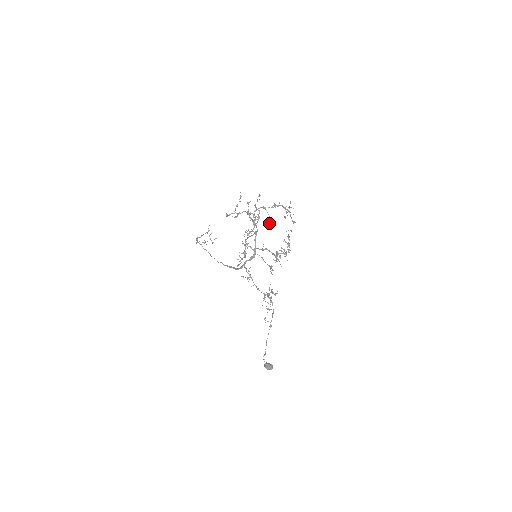
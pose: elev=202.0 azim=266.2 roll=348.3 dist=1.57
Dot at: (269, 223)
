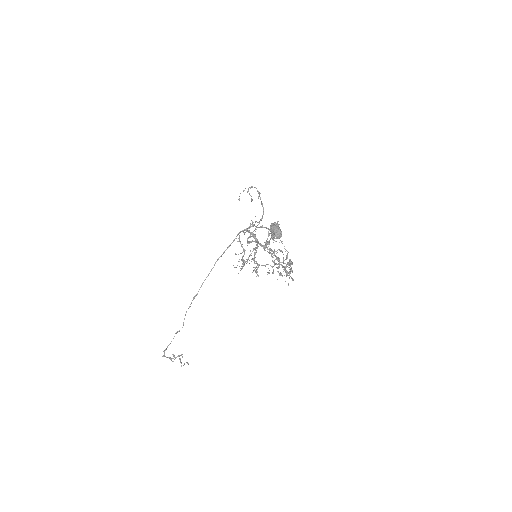
Dot at: (268, 272)
